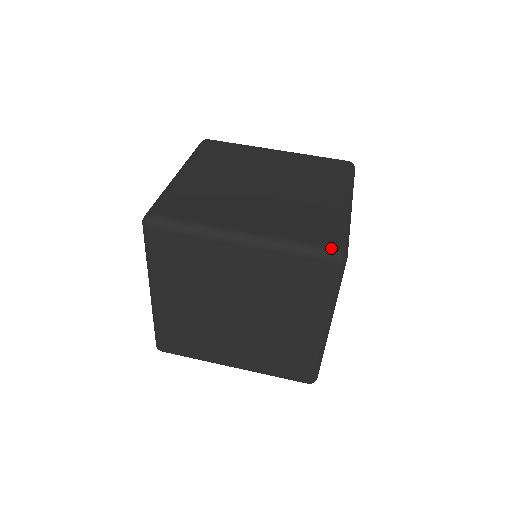
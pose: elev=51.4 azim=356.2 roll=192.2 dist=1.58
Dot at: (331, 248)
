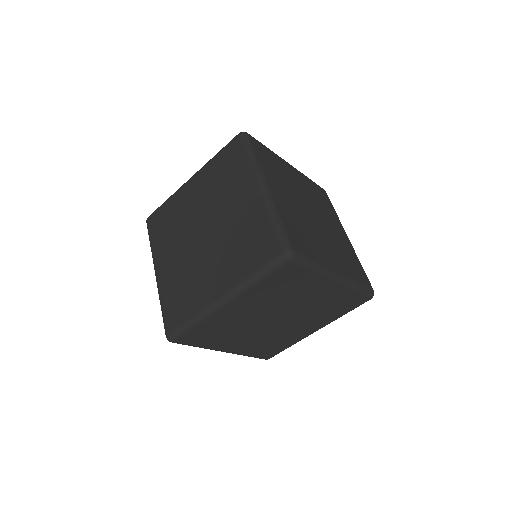
Dot at: (165, 329)
